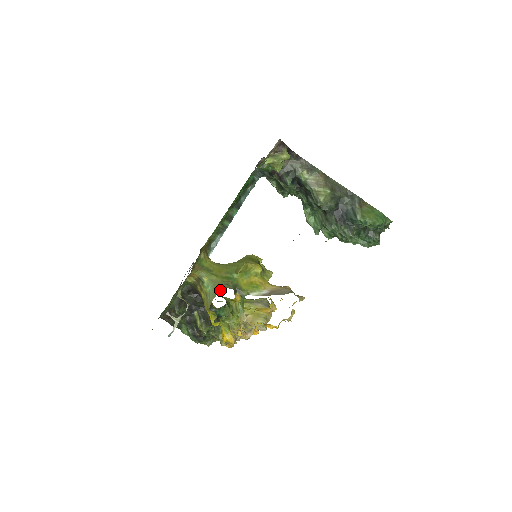
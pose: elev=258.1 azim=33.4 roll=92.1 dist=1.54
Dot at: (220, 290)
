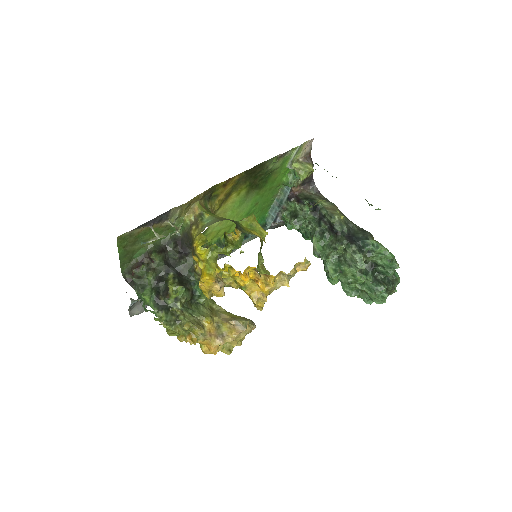
Dot at: (221, 220)
